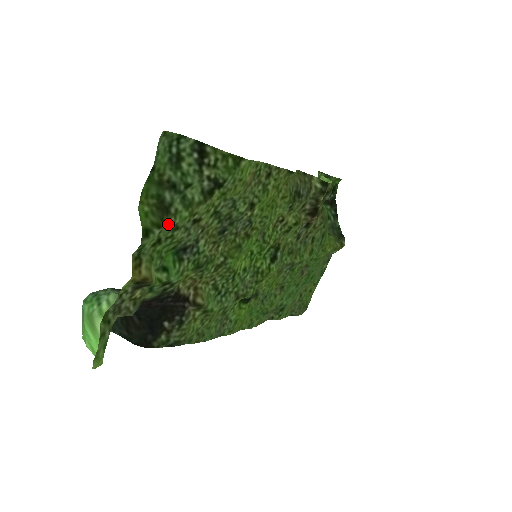
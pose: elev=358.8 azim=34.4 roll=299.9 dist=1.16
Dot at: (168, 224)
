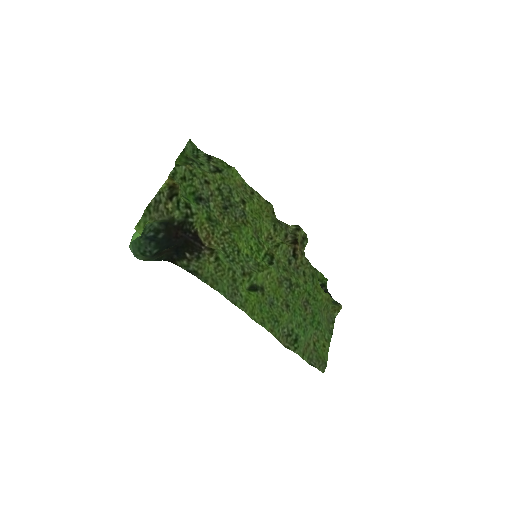
Dot at: (190, 167)
